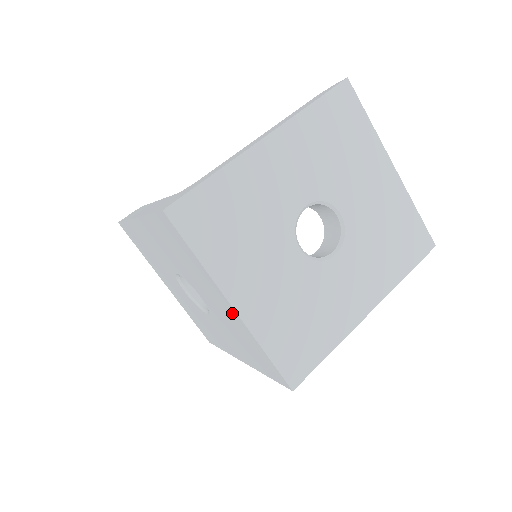
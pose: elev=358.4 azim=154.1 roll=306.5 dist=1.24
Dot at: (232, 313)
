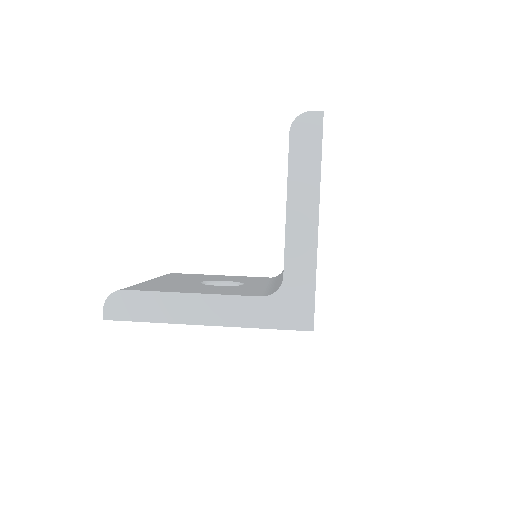
Dot at: occluded
